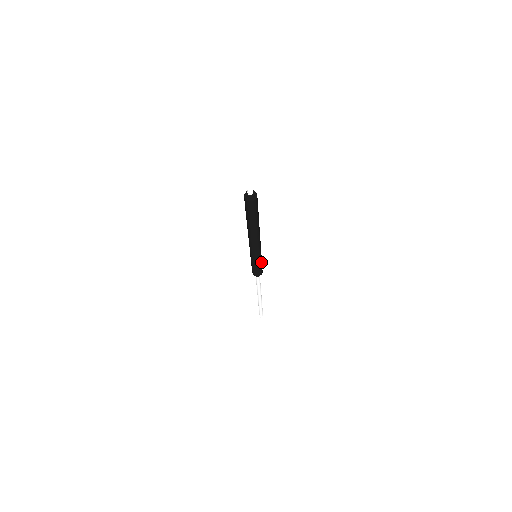
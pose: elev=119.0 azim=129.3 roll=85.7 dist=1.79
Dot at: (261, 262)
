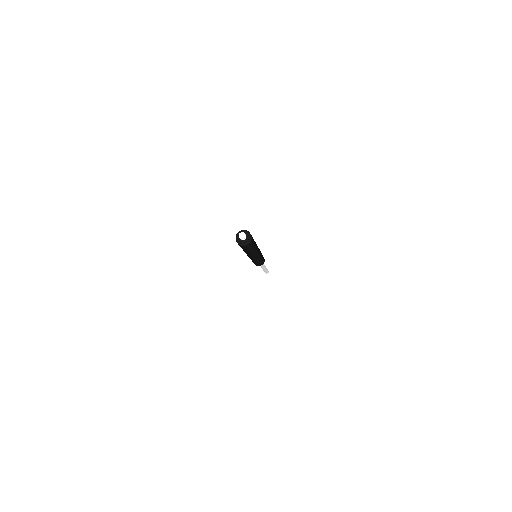
Dot at: (259, 262)
